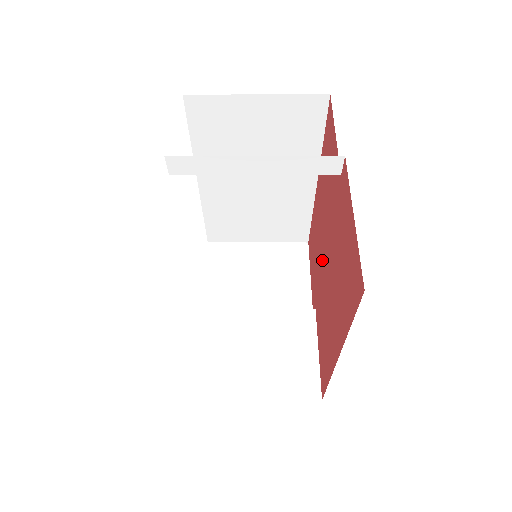
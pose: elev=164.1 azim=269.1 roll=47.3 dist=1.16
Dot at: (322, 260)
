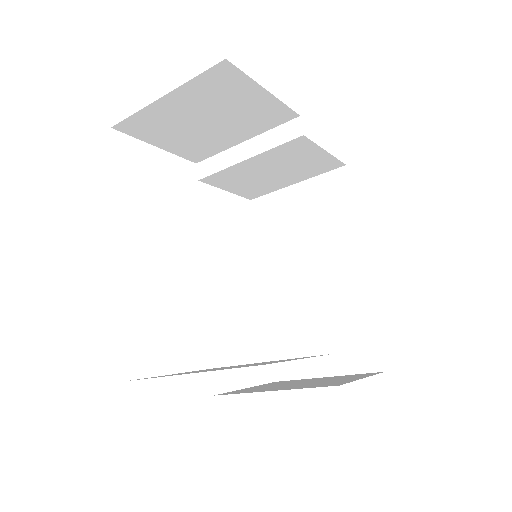
Dot at: occluded
